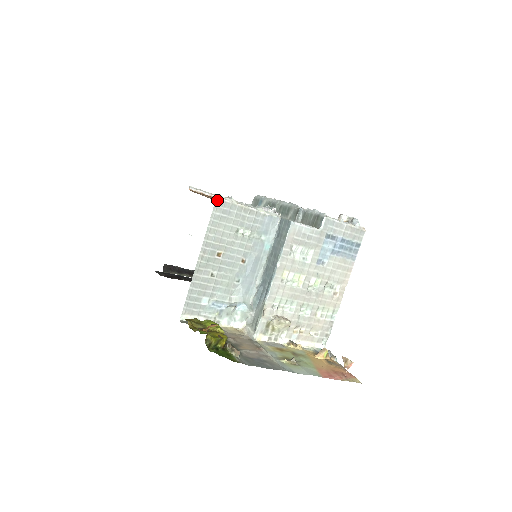
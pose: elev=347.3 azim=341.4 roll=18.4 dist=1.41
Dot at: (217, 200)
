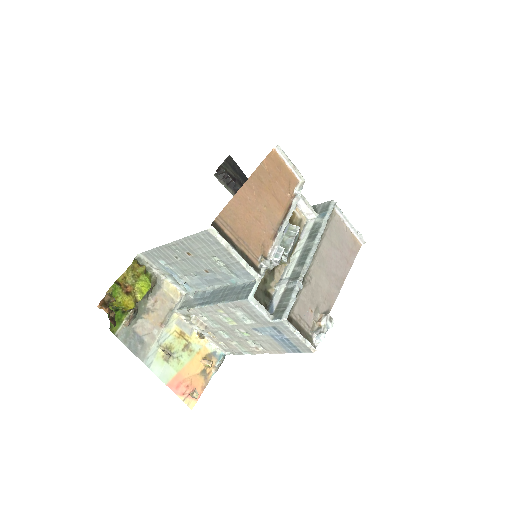
Dot at: (207, 231)
